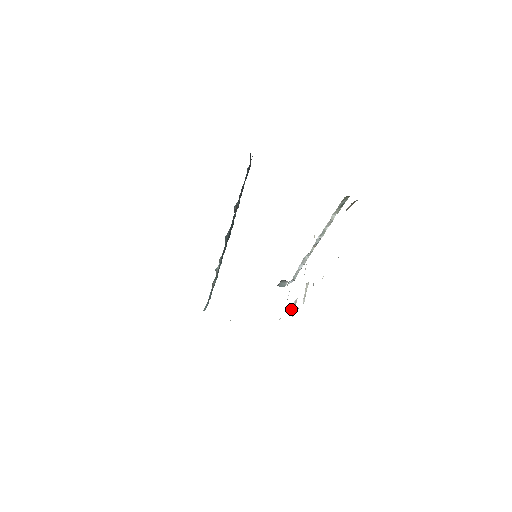
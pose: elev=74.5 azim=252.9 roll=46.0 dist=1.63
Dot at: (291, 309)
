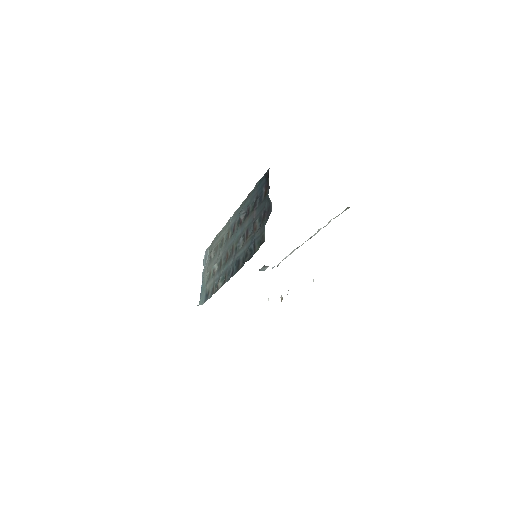
Dot at: (281, 296)
